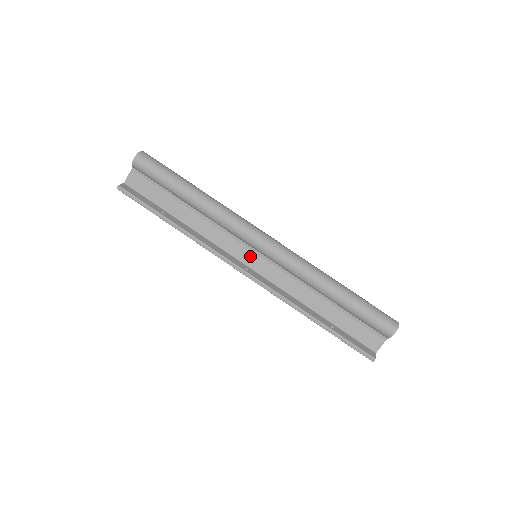
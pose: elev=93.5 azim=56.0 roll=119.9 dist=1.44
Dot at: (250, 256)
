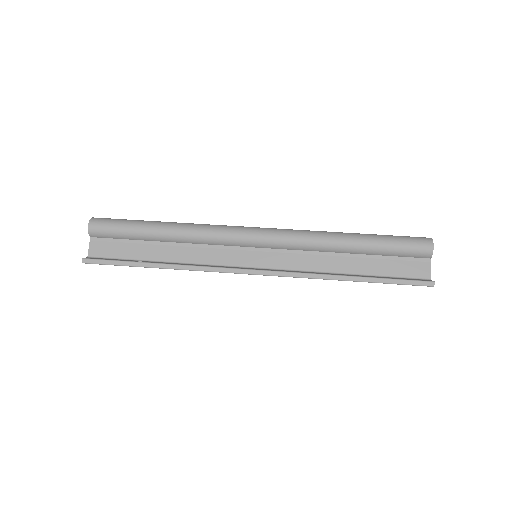
Dot at: (250, 257)
